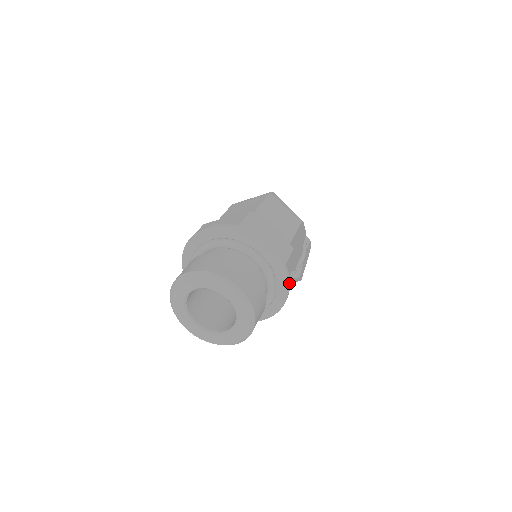
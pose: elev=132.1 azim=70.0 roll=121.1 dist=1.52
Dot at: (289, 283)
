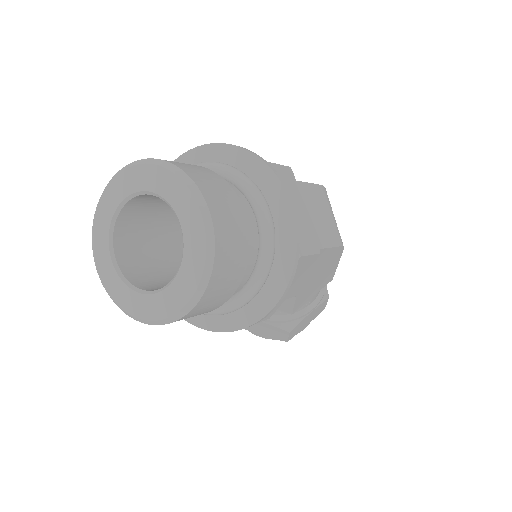
Dot at: (286, 290)
